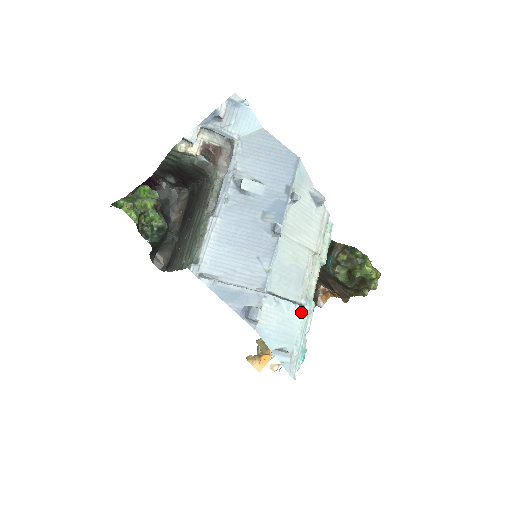
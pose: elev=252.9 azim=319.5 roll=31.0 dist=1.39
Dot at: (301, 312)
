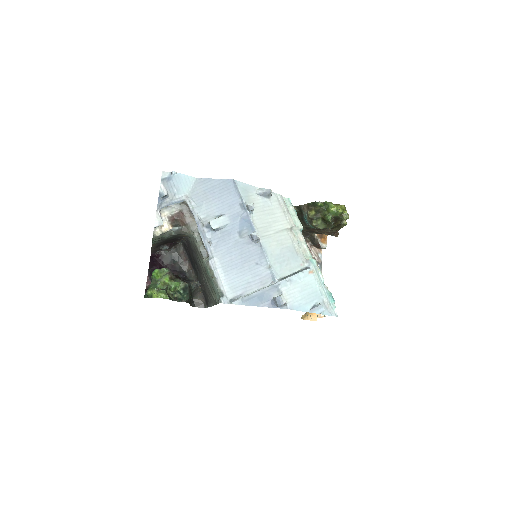
Dot at: (310, 273)
